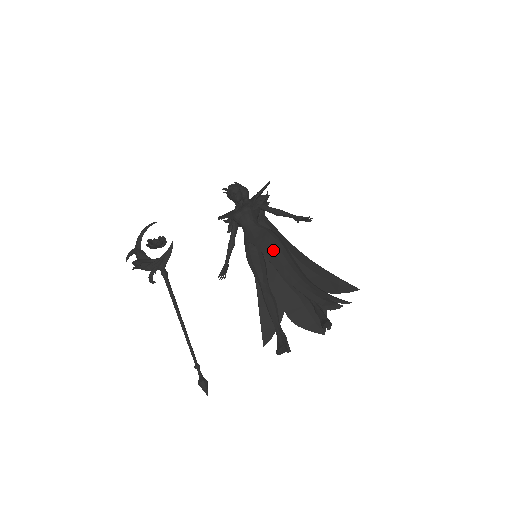
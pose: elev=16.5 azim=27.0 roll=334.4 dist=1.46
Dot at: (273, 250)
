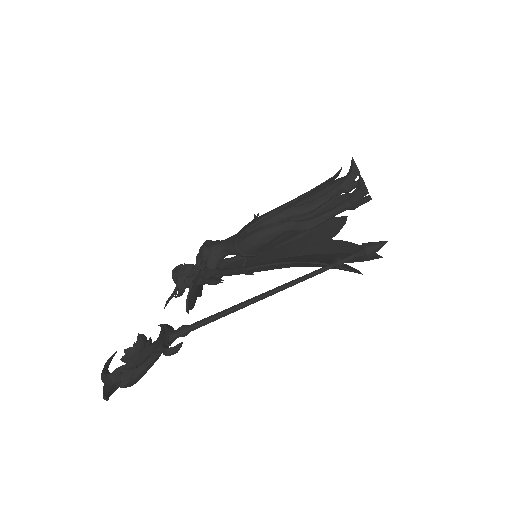
Dot at: (262, 215)
